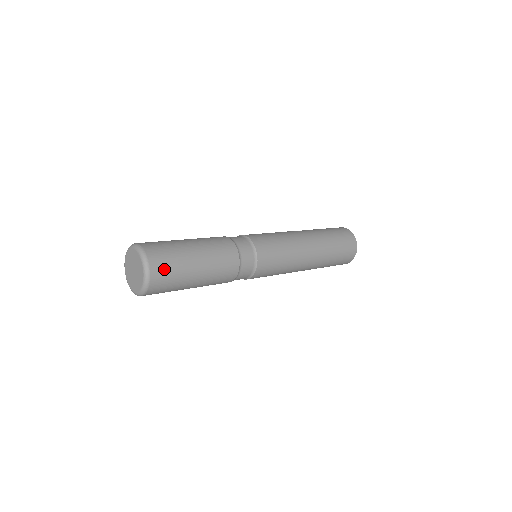
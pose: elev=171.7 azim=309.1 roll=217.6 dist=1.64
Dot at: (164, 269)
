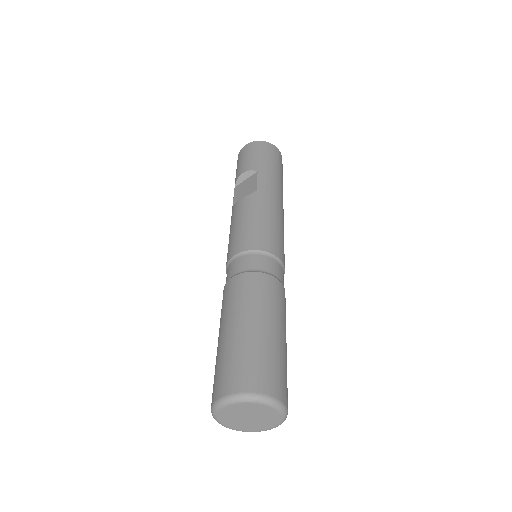
Dot at: (287, 390)
